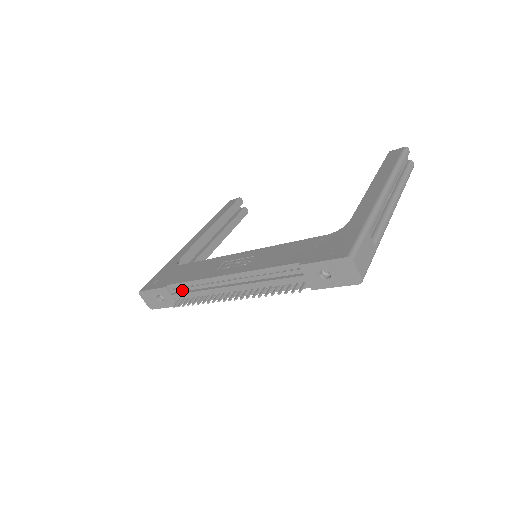
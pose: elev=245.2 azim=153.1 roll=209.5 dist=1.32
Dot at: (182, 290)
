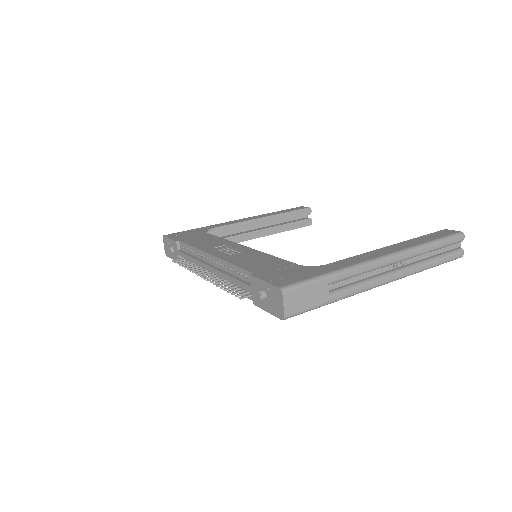
Dot at: (186, 251)
